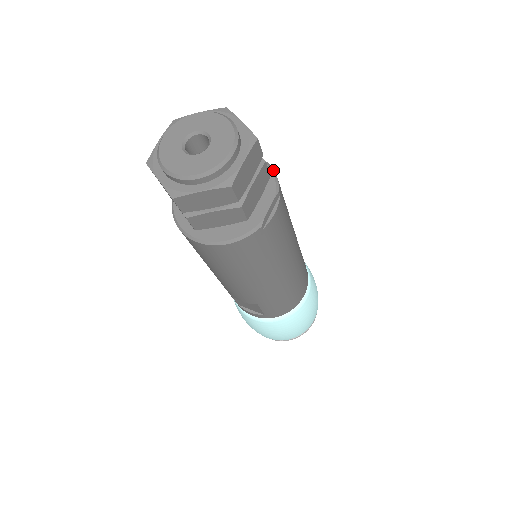
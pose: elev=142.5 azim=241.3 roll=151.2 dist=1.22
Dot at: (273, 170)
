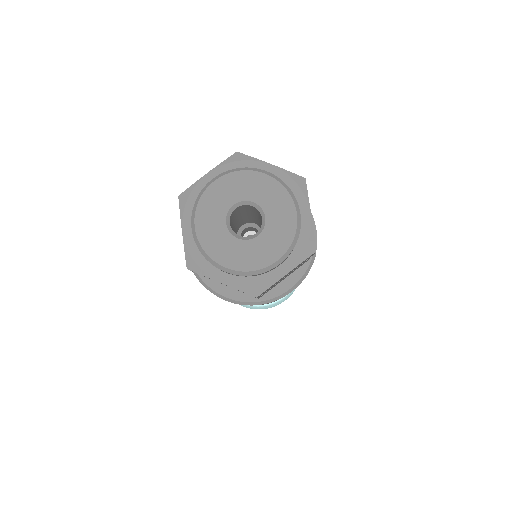
Dot at: occluded
